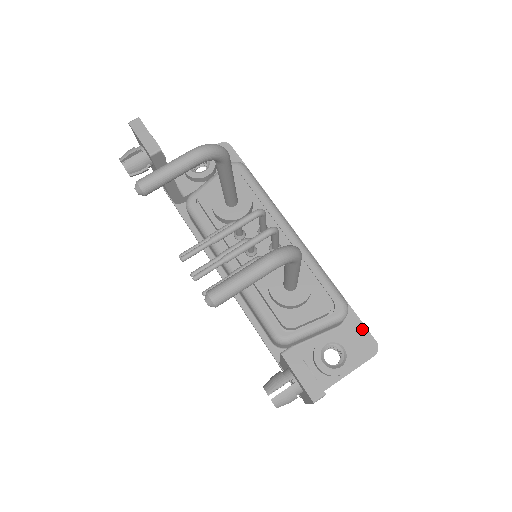
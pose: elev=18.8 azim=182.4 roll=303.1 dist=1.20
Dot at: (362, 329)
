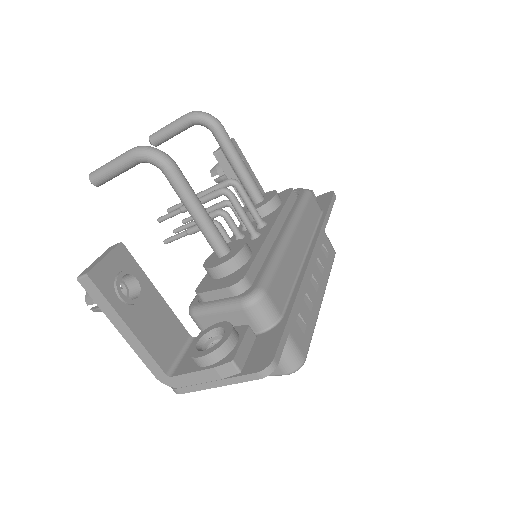
Dot at: (275, 342)
